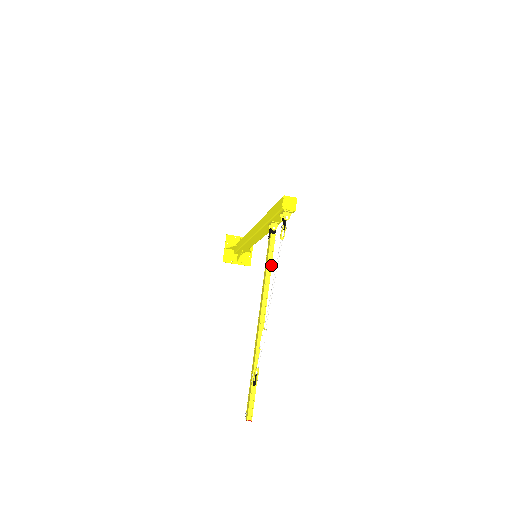
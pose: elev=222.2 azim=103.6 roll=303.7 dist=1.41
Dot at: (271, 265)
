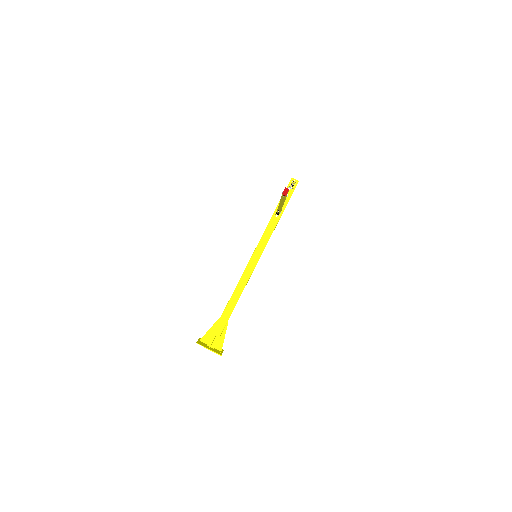
Dot at: occluded
